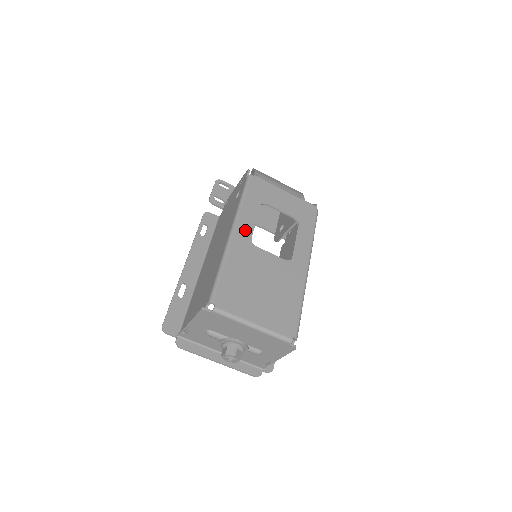
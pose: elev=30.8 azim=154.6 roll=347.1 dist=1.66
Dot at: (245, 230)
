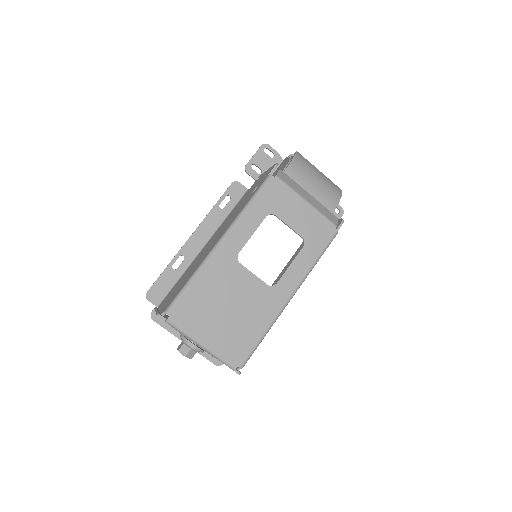
Dot at: (235, 243)
